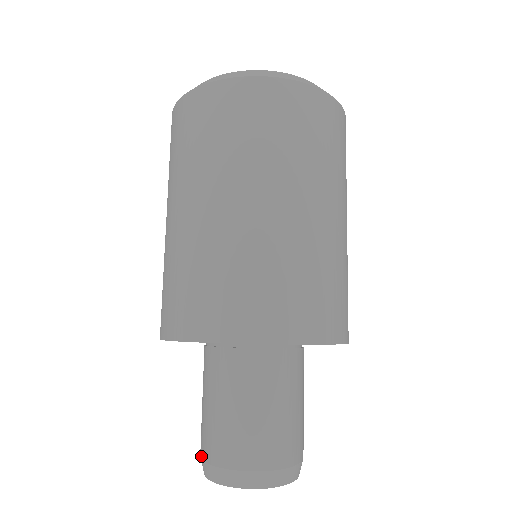
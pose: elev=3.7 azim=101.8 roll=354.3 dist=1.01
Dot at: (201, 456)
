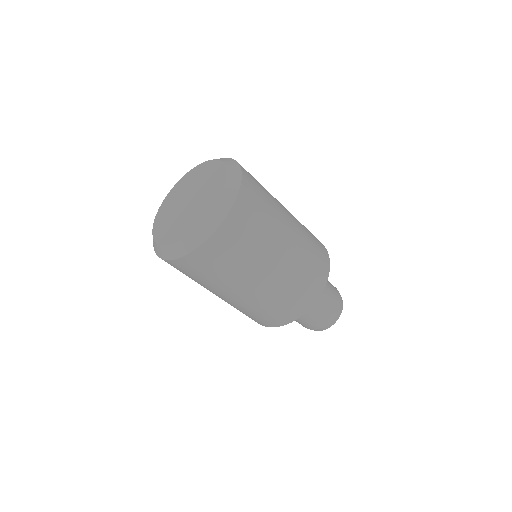
Dot at: occluded
